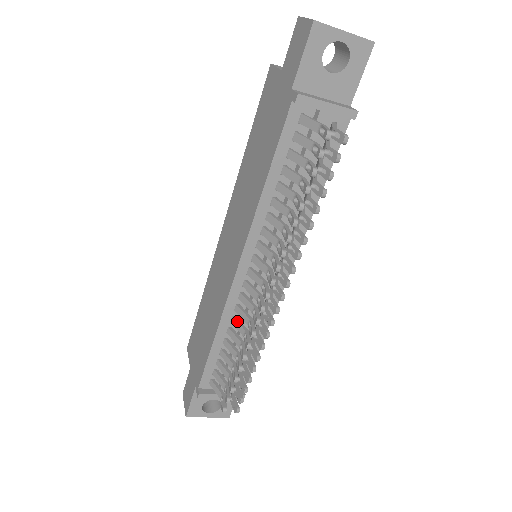
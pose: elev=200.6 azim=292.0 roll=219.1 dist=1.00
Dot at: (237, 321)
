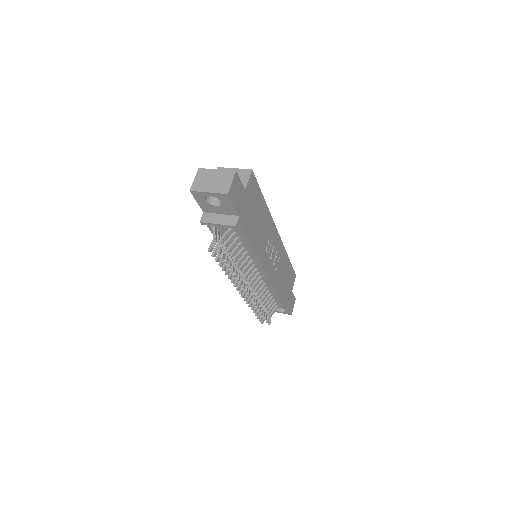
Dot at: occluded
